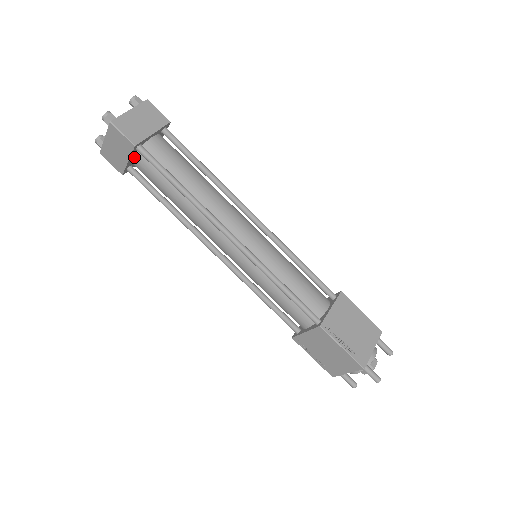
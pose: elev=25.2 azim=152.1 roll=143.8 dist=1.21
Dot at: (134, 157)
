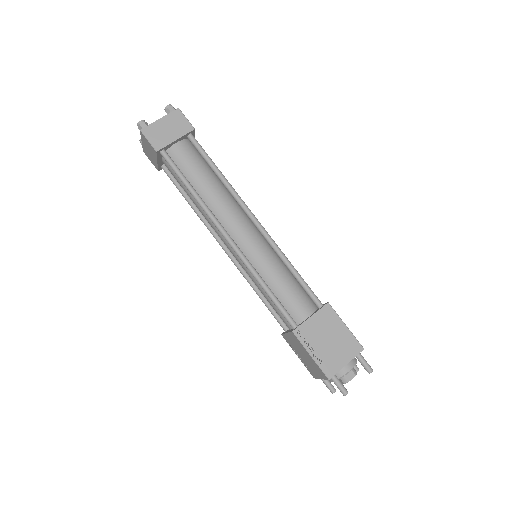
Dot at: (162, 159)
